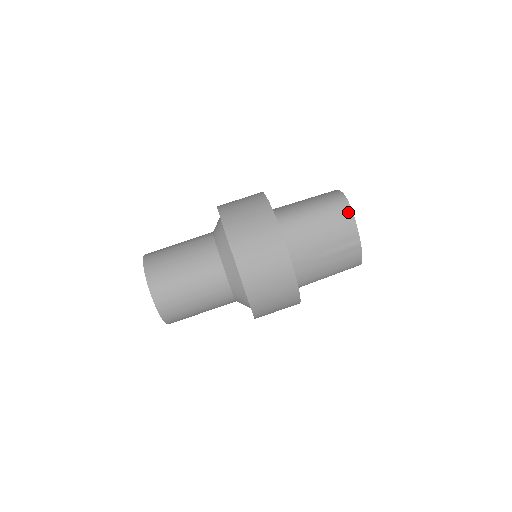
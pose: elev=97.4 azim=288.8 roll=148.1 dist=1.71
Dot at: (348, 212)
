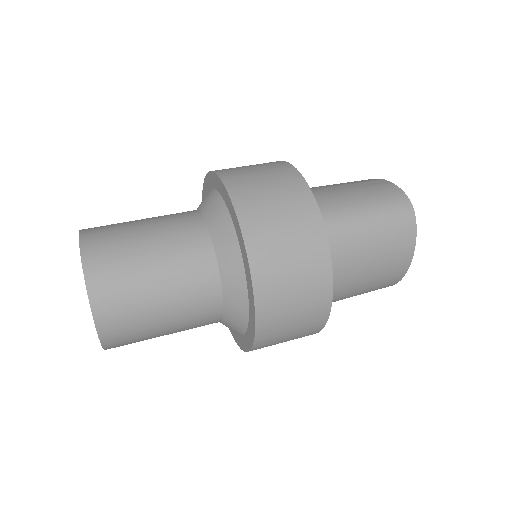
Dot at: occluded
